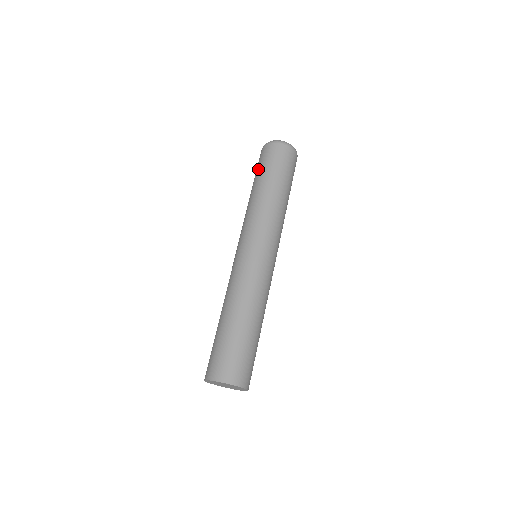
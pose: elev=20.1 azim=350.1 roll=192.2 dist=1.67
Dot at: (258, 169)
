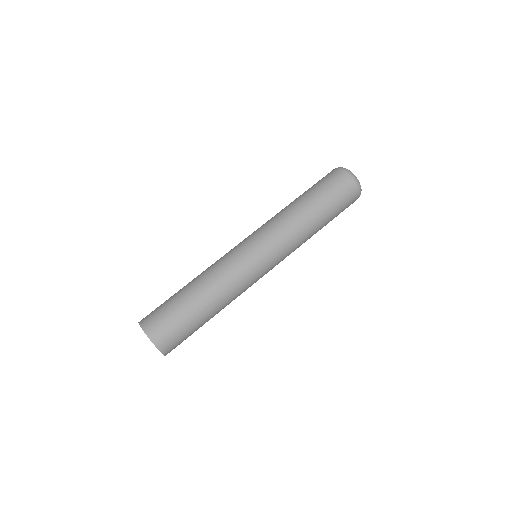
Dot at: (313, 185)
